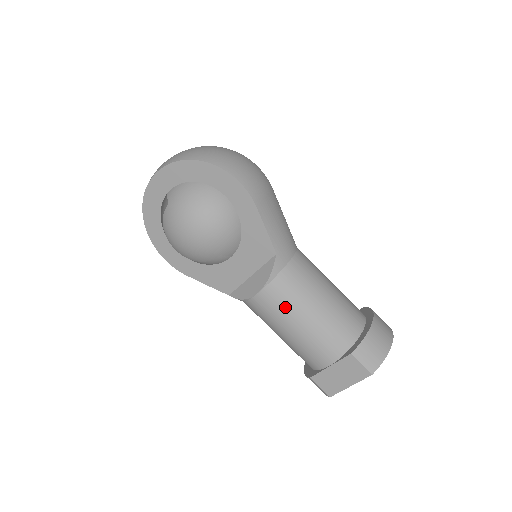
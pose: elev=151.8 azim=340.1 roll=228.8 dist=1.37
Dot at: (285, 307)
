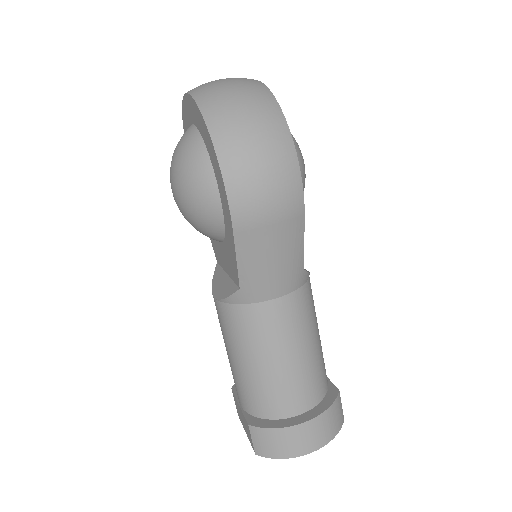
Dot at: (226, 332)
